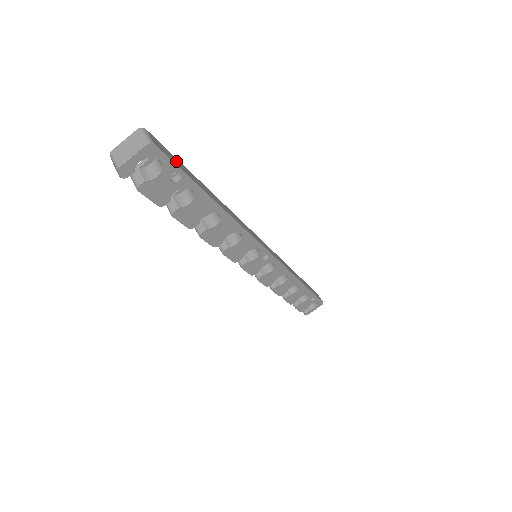
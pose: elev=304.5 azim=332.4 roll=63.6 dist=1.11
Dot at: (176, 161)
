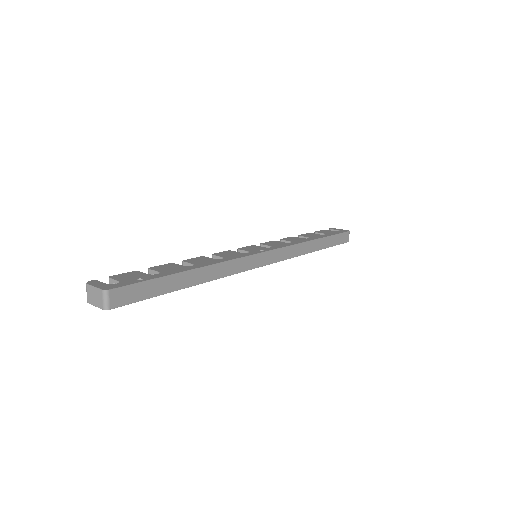
Dot at: (142, 291)
